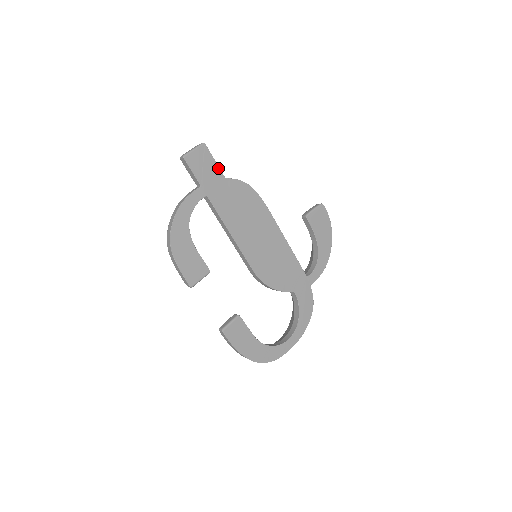
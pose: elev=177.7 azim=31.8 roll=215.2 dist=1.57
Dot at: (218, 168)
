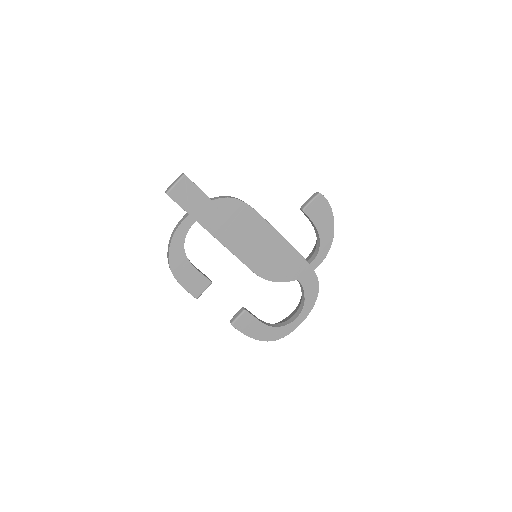
Dot at: (203, 193)
